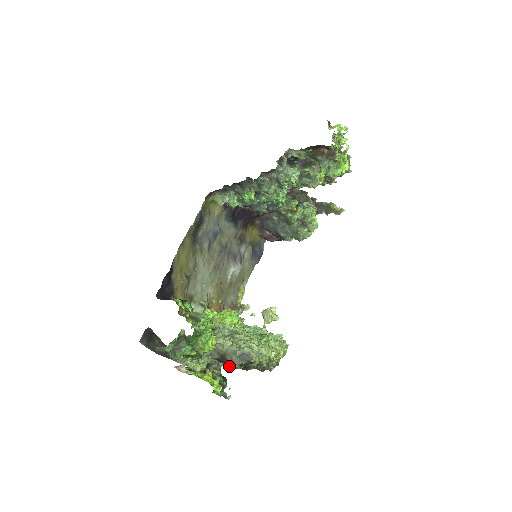
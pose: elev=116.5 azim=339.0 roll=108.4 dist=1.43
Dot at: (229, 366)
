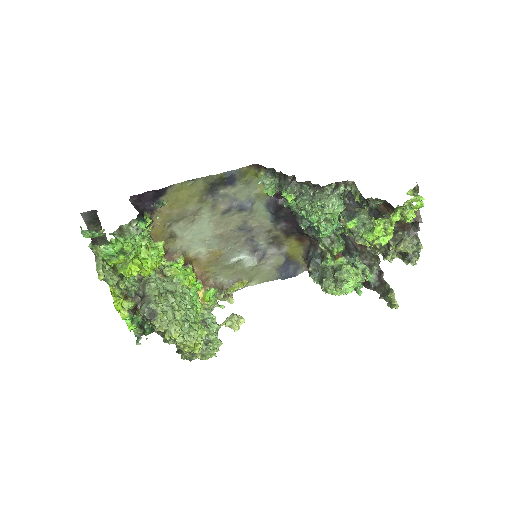
Dot at: occluded
